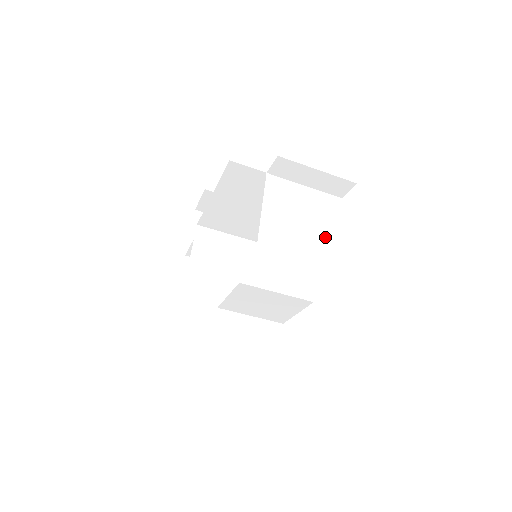
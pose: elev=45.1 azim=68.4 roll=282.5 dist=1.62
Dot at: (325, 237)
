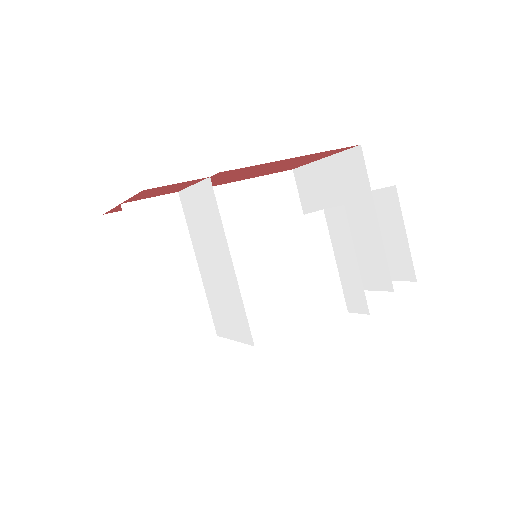
Dot at: occluded
